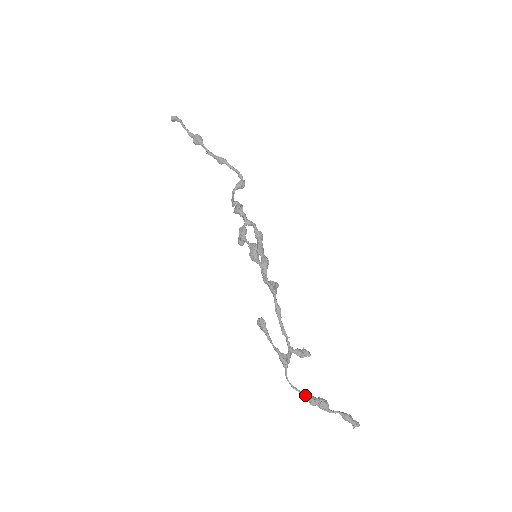
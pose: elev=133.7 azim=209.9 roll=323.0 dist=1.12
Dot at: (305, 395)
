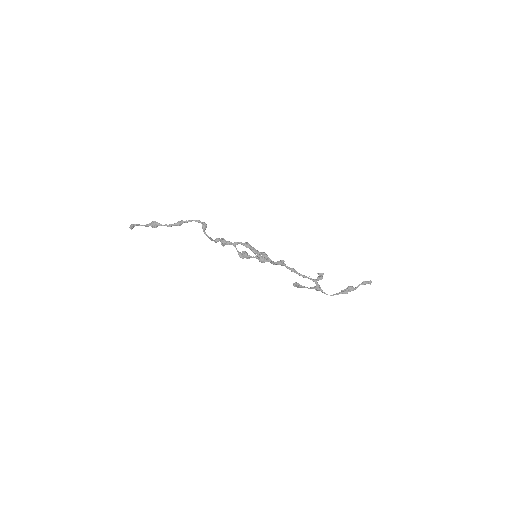
Dot at: (340, 293)
